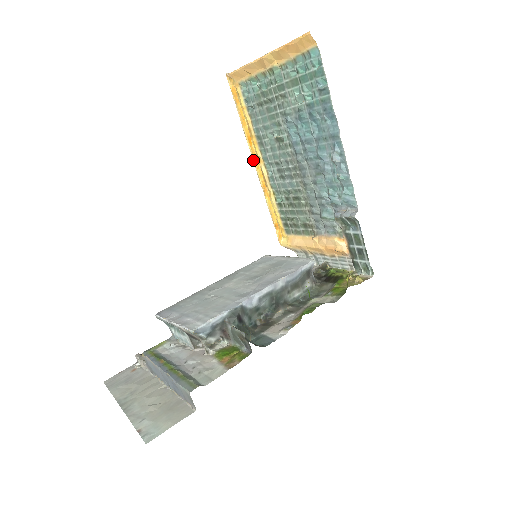
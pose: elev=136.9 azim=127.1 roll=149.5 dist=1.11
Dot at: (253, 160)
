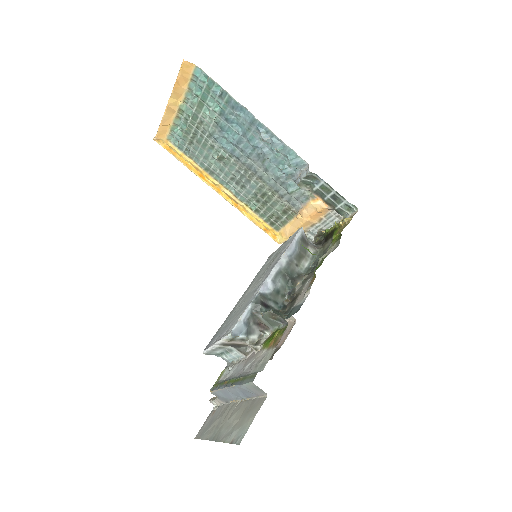
Dot at: occluded
